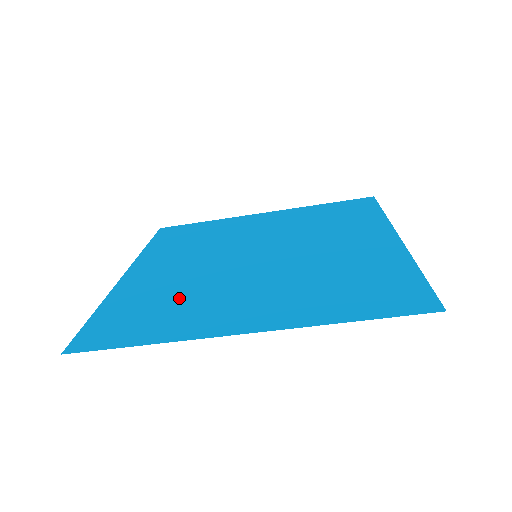
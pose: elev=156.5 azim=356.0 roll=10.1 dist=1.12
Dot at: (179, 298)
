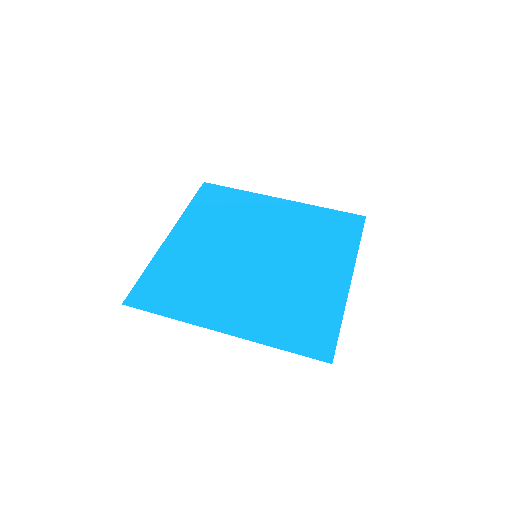
Dot at: (196, 281)
